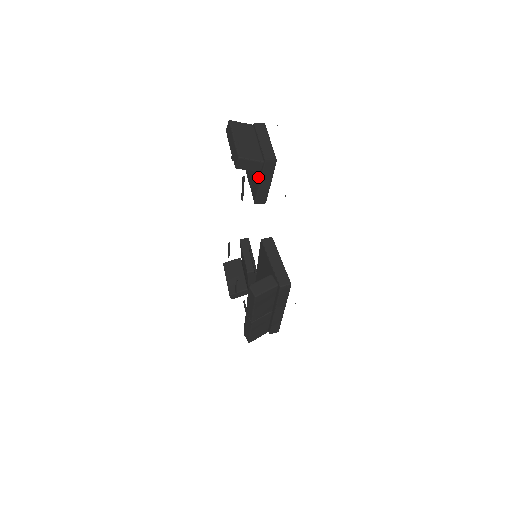
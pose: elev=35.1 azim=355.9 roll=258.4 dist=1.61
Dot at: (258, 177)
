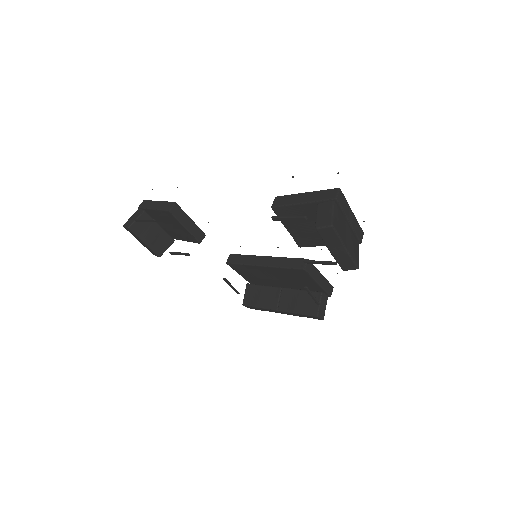
Dot at: occluded
